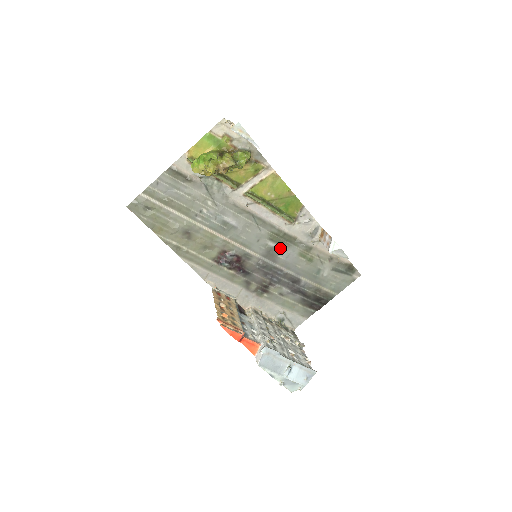
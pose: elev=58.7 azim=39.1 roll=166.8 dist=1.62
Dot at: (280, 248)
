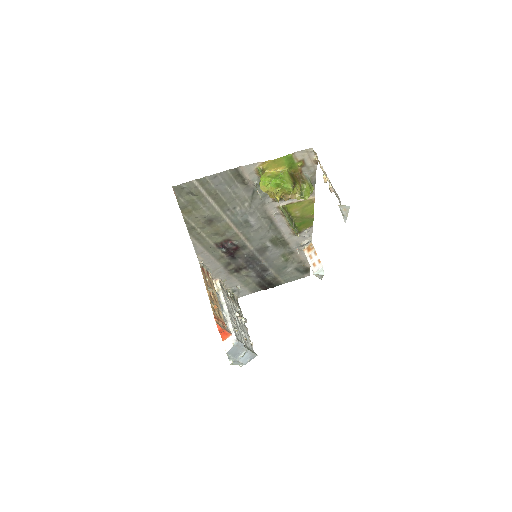
Dot at: (272, 248)
